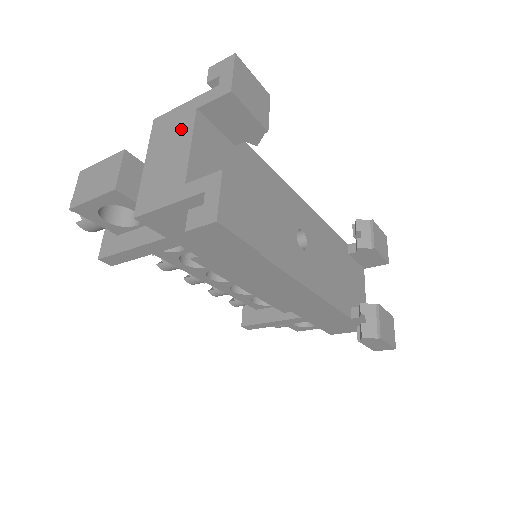
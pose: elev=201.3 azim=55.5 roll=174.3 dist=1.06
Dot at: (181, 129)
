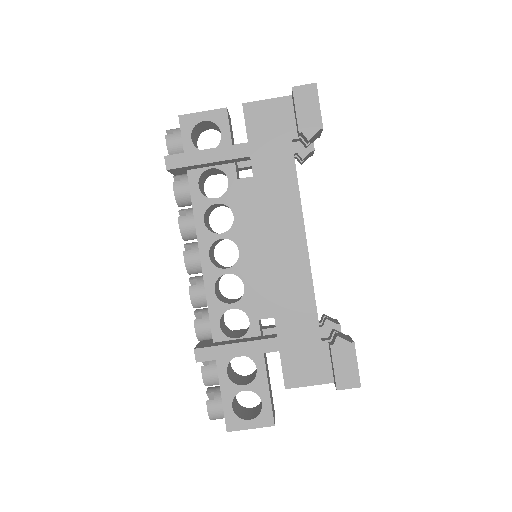
Dot at: occluded
